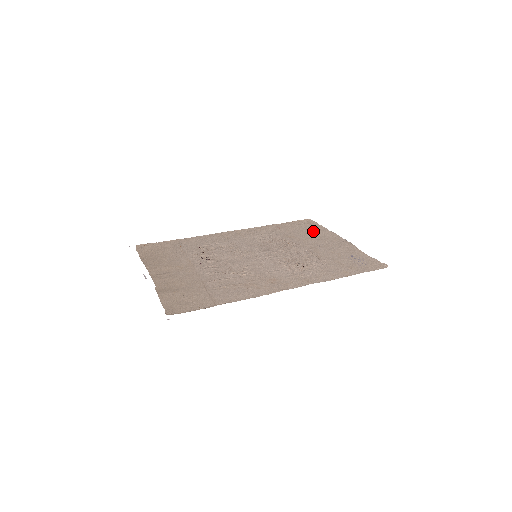
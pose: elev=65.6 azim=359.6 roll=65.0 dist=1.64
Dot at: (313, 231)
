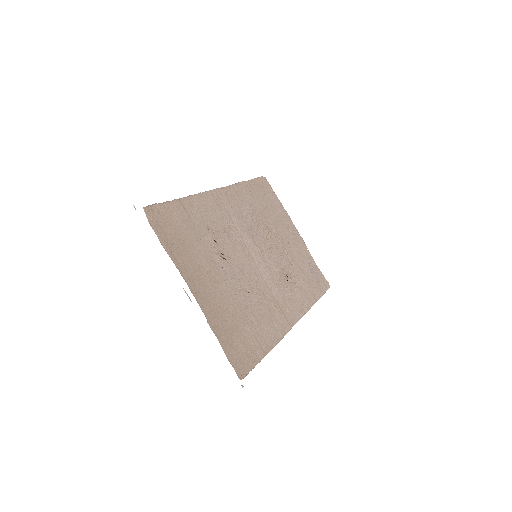
Dot at: (275, 207)
